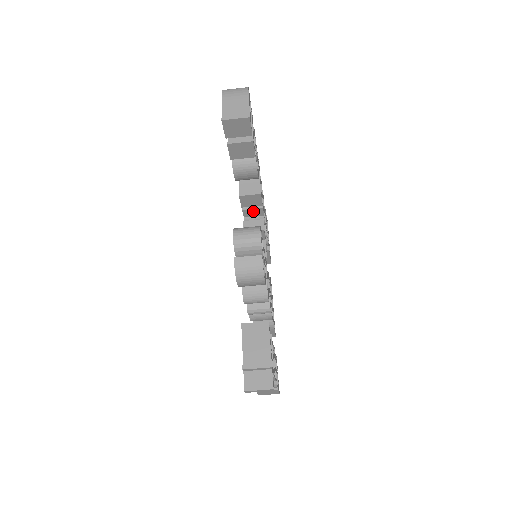
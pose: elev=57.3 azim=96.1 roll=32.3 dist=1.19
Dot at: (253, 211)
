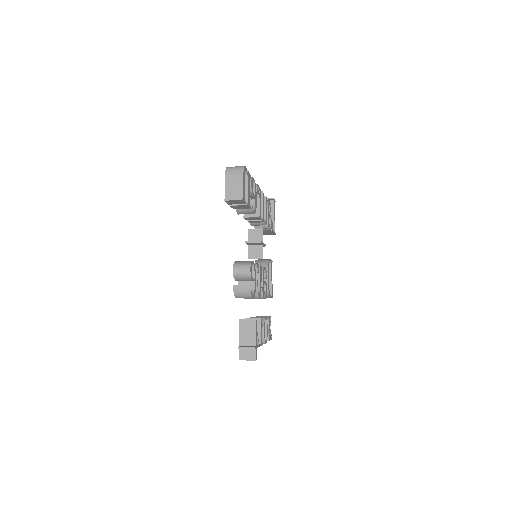
Dot at: (255, 221)
